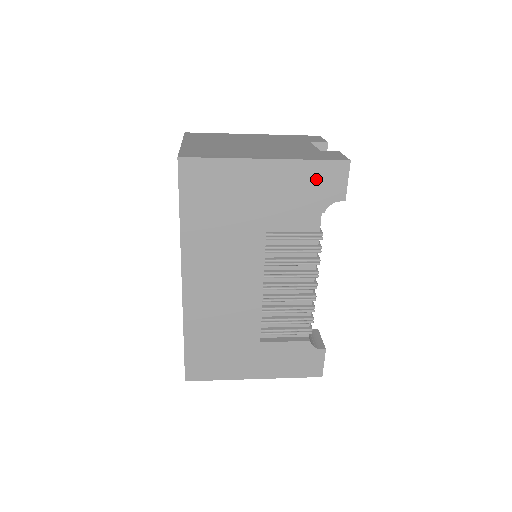
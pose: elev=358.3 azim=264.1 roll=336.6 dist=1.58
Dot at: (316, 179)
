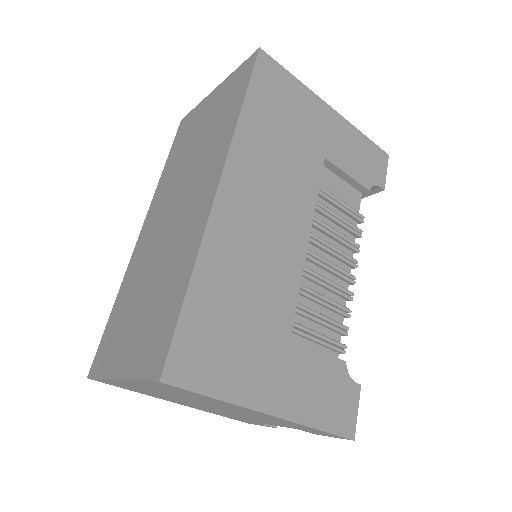
Dot at: (365, 153)
